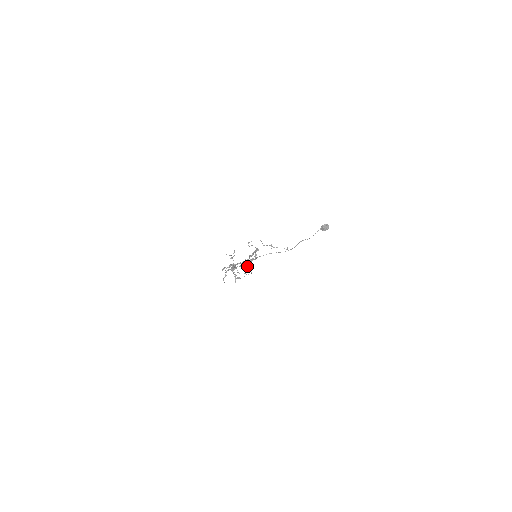
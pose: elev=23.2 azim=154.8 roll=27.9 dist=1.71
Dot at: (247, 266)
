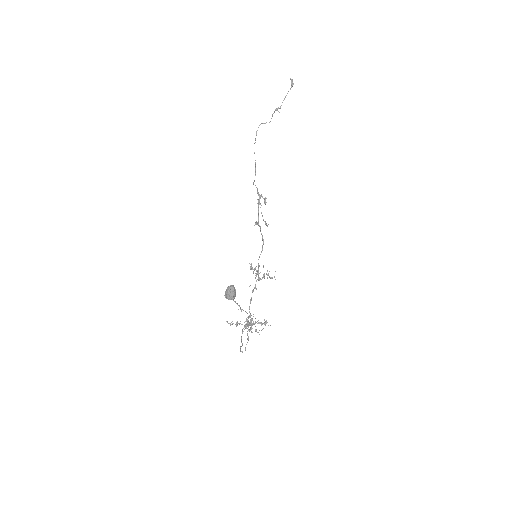
Dot at: (263, 276)
